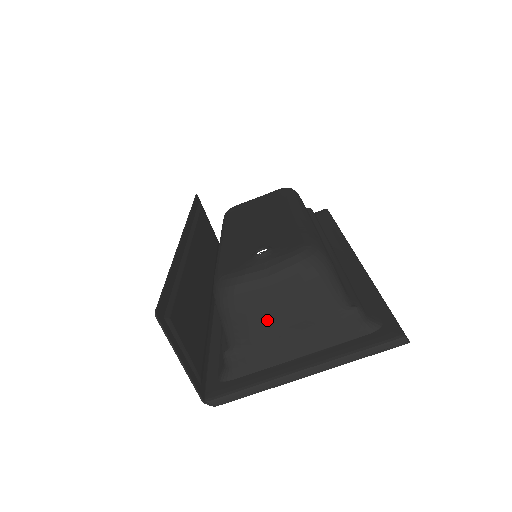
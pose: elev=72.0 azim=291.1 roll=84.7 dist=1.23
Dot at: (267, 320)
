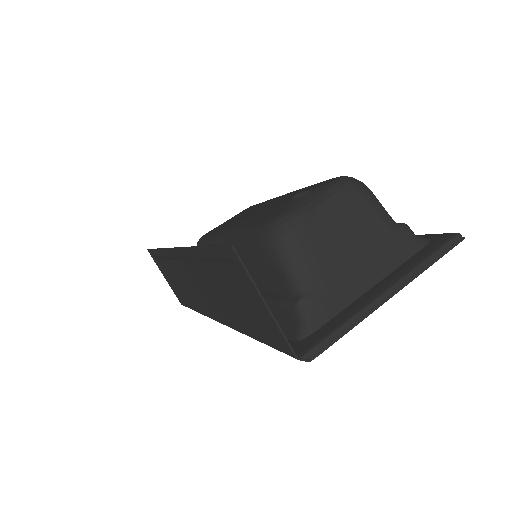
Dot at: (333, 250)
